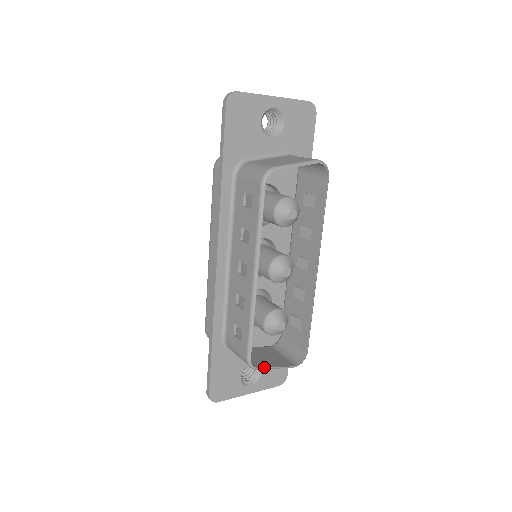
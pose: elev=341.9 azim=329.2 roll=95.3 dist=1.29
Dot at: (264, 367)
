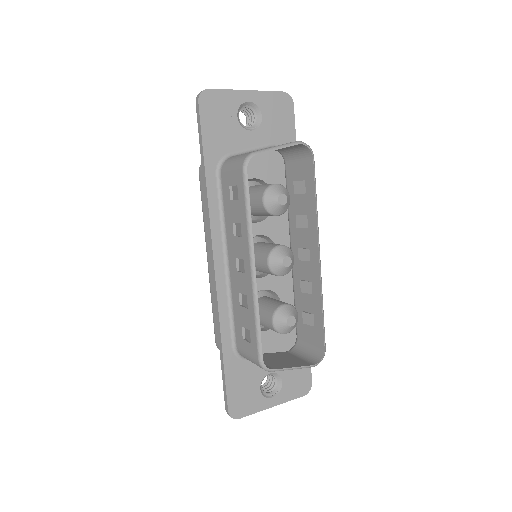
Dot at: (279, 368)
